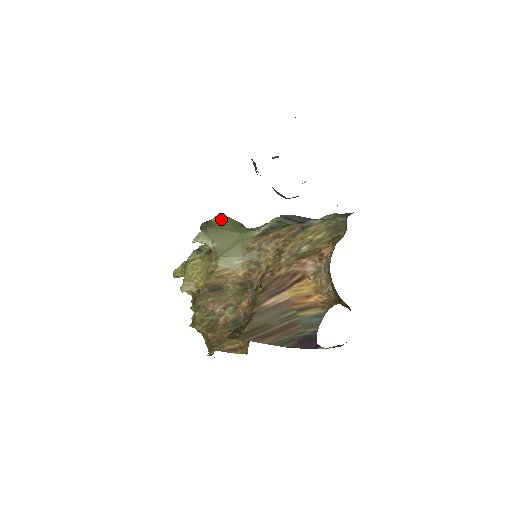
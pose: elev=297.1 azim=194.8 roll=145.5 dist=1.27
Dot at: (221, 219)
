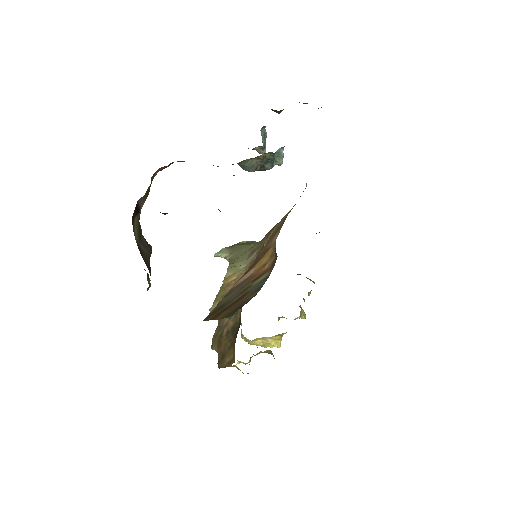
Dot at: (251, 241)
